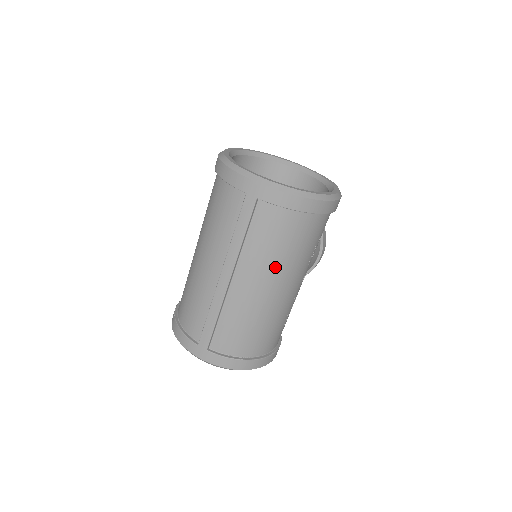
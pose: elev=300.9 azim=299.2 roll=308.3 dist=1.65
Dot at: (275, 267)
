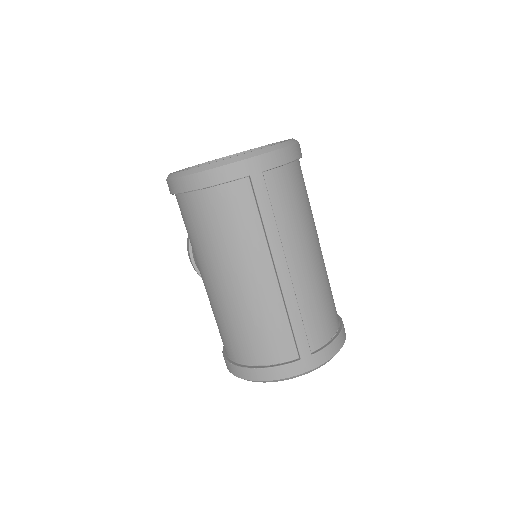
Dot at: (307, 227)
